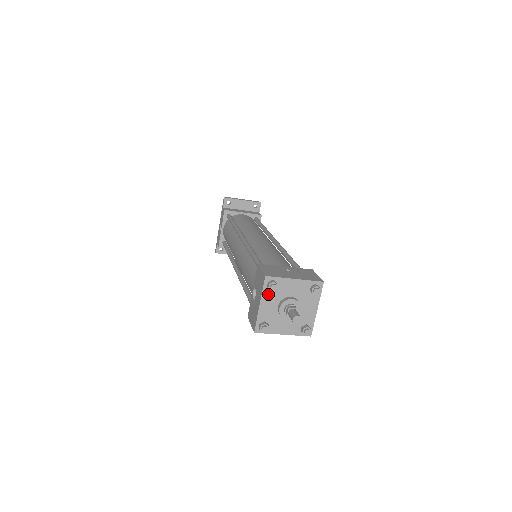
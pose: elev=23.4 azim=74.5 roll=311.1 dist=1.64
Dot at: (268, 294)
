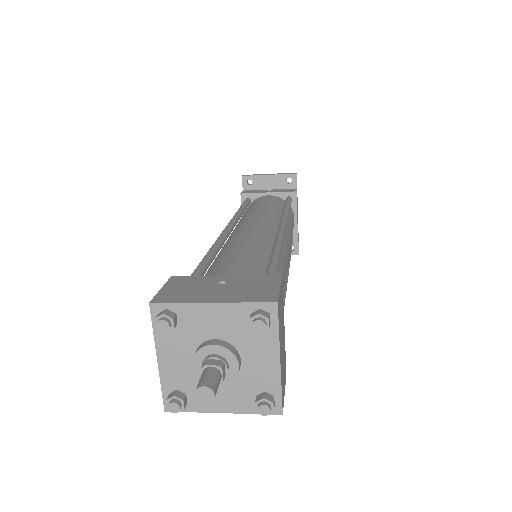
Dot at: (167, 337)
